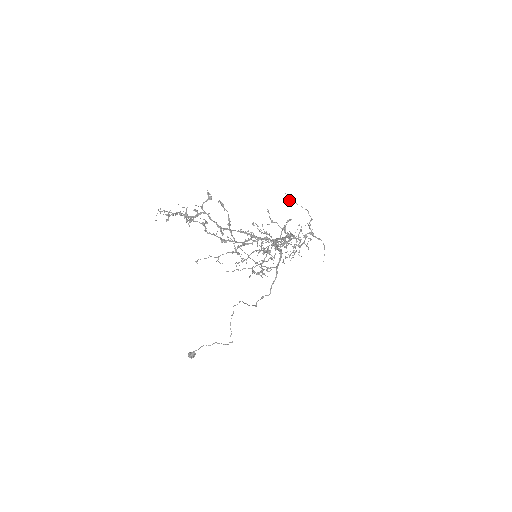
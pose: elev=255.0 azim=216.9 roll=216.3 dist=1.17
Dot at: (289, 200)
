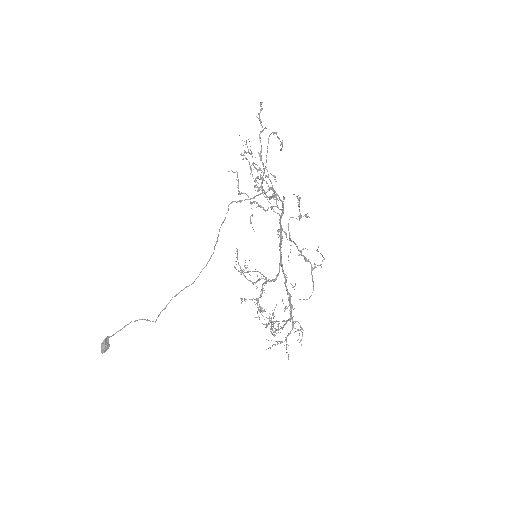
Dot at: (317, 250)
